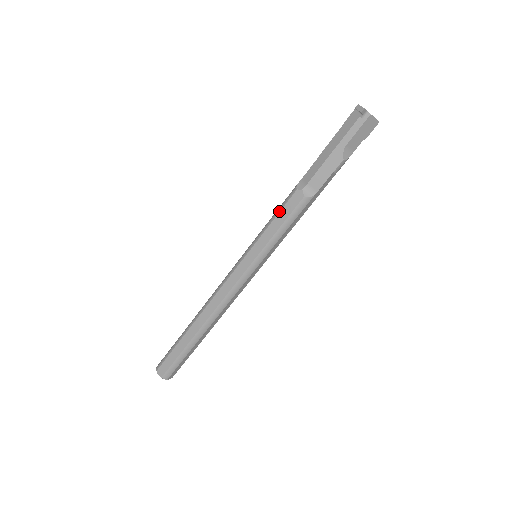
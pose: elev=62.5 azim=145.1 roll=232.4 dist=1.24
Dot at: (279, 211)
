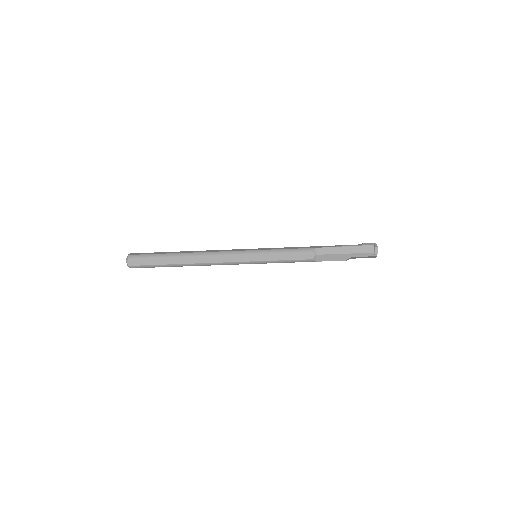
Dot at: (294, 252)
